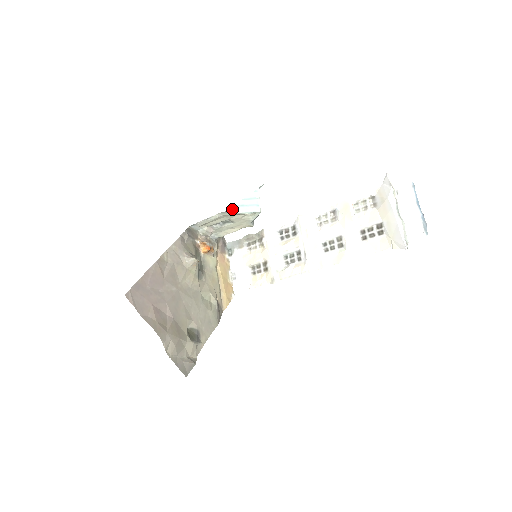
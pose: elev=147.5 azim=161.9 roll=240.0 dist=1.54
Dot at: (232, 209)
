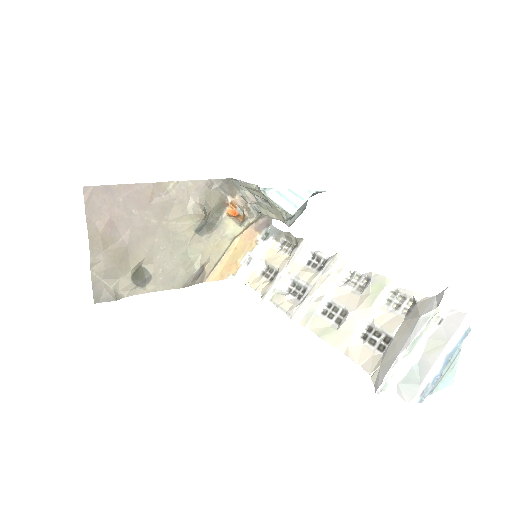
Dot at: (268, 190)
